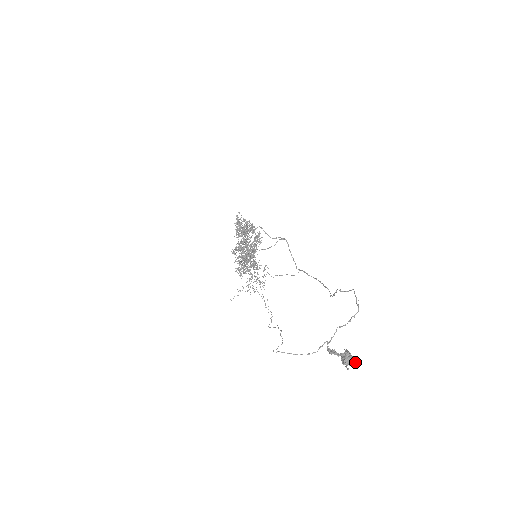
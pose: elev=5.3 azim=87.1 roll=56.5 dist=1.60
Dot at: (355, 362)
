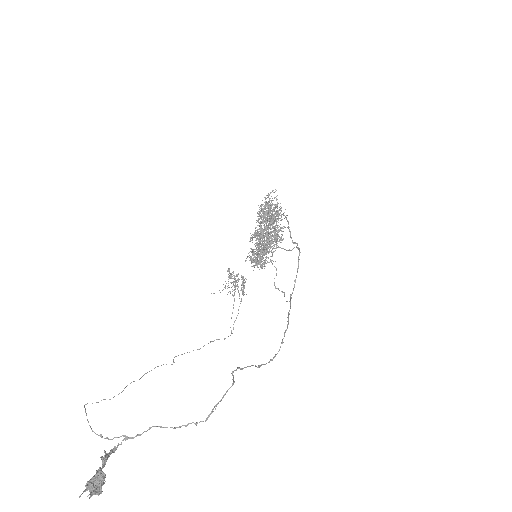
Dot at: (90, 495)
